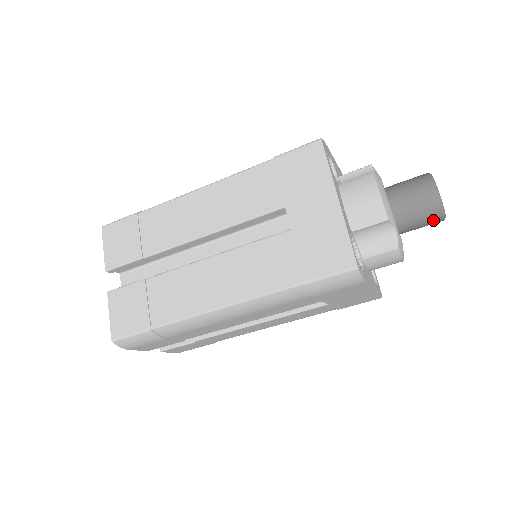
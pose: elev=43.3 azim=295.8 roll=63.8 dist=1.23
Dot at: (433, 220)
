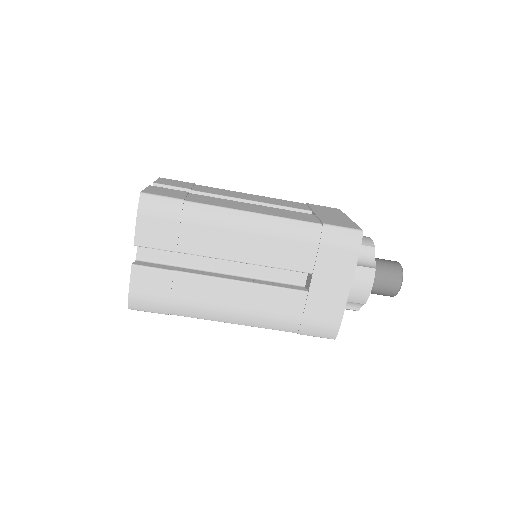
Dot at: (394, 280)
